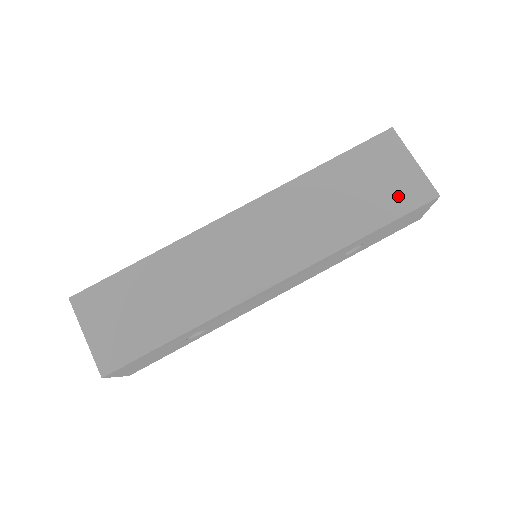
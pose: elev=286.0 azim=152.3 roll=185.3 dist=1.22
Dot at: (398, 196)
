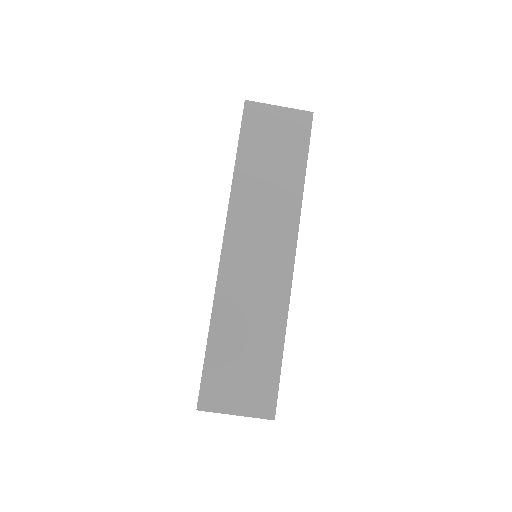
Dot at: (294, 135)
